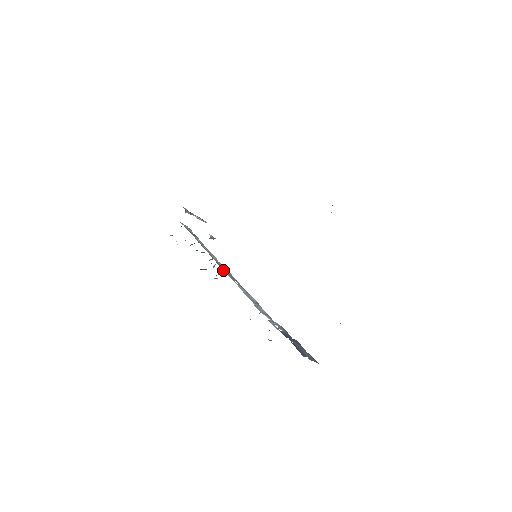
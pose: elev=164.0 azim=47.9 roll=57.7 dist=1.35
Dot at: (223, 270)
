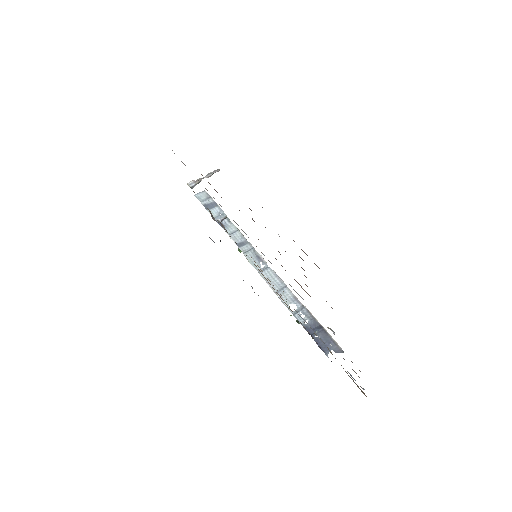
Dot at: (245, 256)
